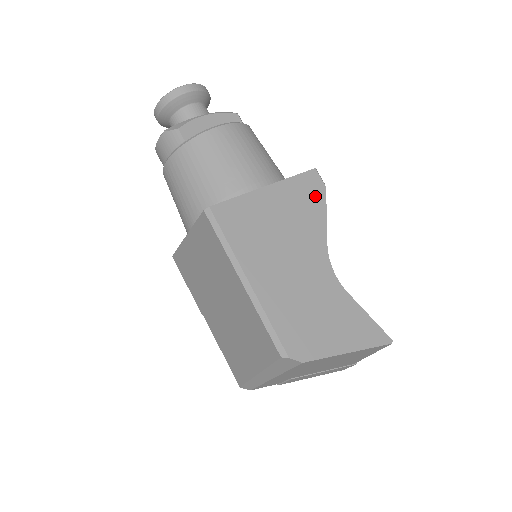
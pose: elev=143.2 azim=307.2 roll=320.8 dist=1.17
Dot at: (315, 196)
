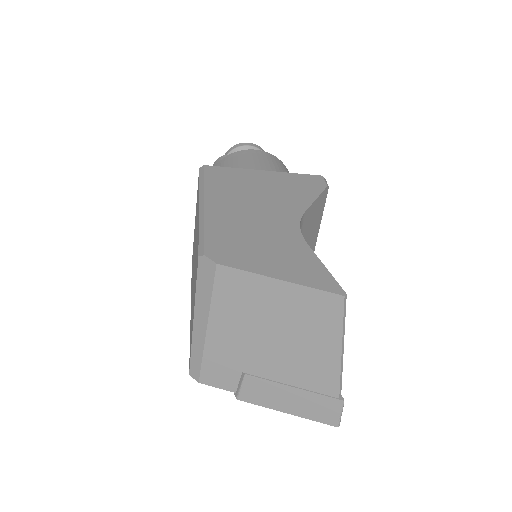
Dot at: (311, 187)
